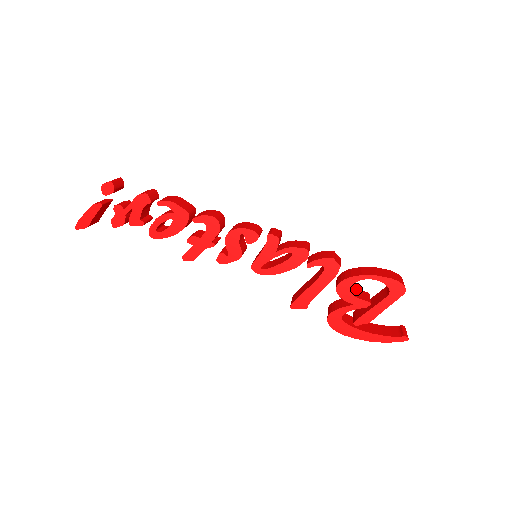
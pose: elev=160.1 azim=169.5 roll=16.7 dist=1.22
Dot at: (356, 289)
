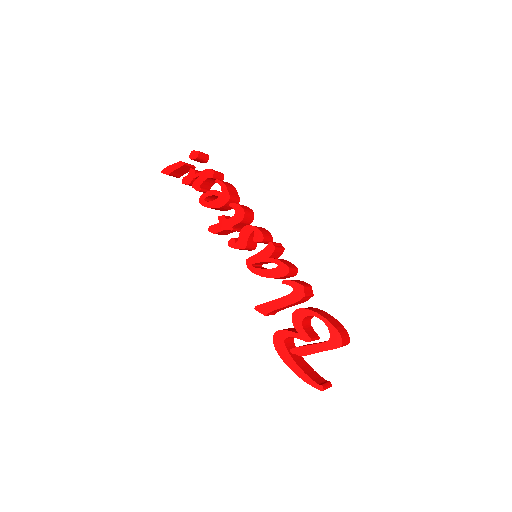
Dot at: (311, 327)
